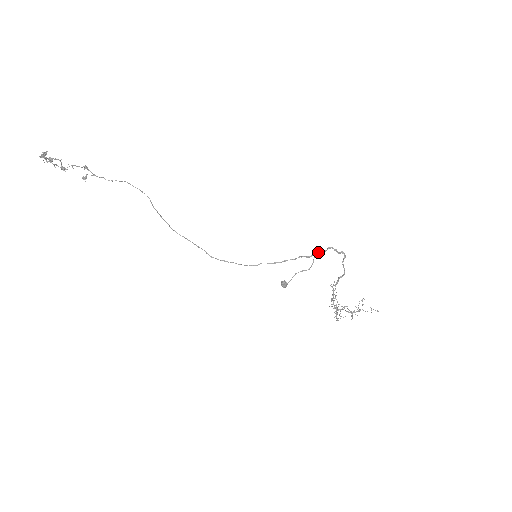
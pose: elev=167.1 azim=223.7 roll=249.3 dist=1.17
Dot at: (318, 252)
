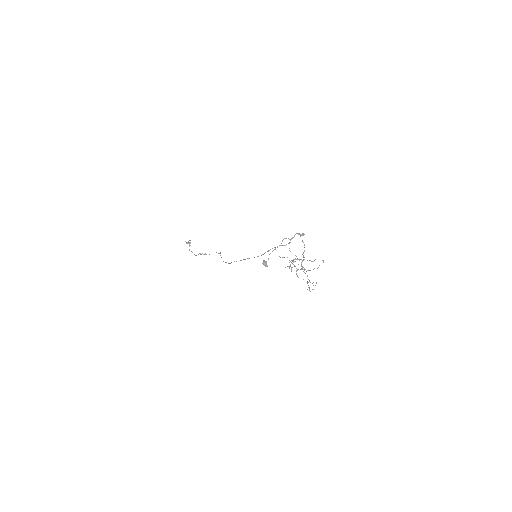
Dot at: occluded
